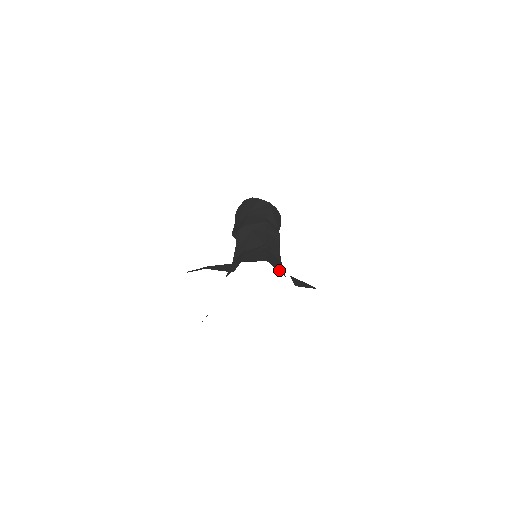
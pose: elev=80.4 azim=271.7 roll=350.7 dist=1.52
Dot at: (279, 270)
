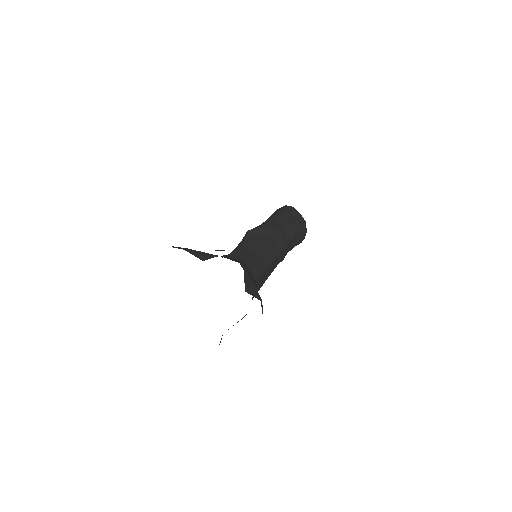
Dot at: (254, 274)
